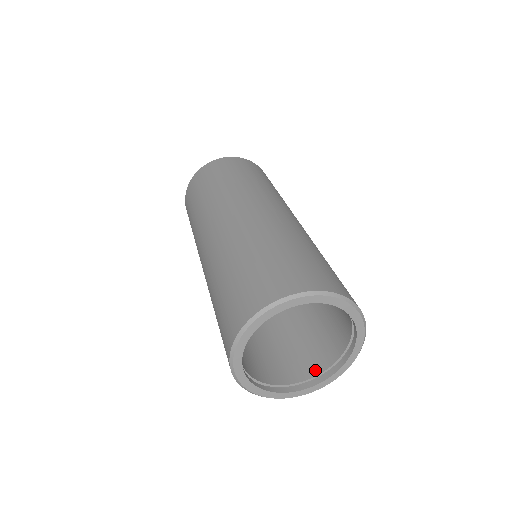
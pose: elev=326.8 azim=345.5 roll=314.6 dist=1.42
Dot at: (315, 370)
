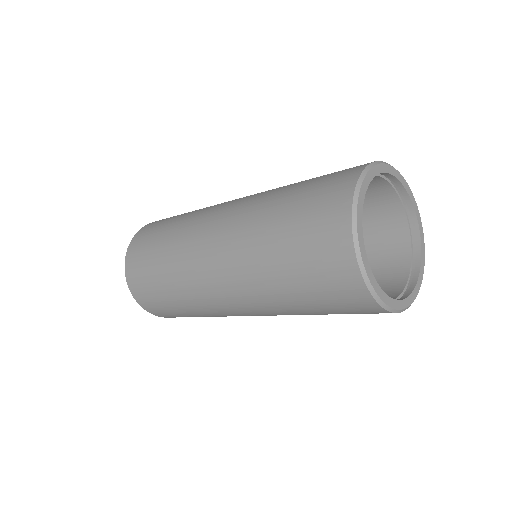
Dot at: occluded
